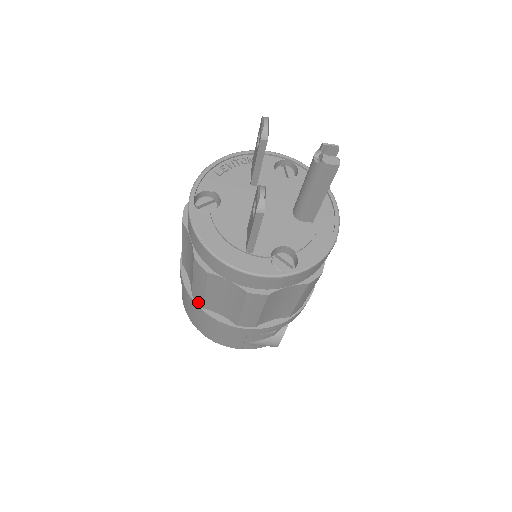
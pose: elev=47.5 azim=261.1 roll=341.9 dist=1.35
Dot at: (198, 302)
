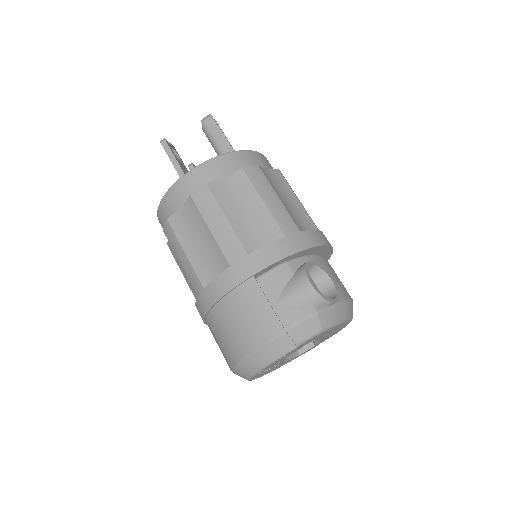
Dot at: (200, 291)
